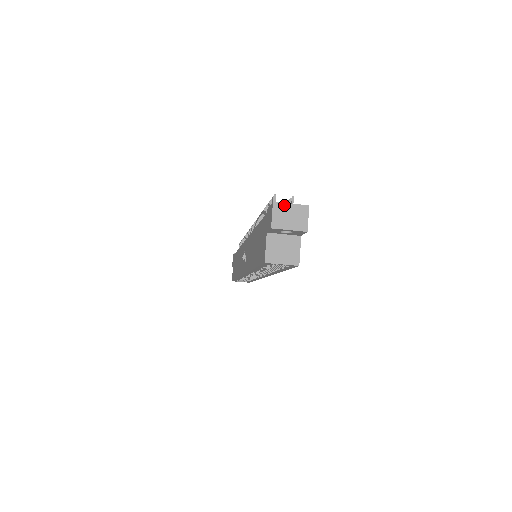
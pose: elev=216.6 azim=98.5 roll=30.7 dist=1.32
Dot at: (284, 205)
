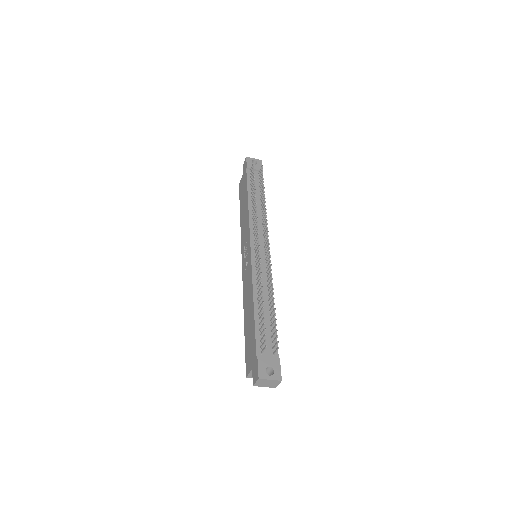
Dot at: (265, 380)
